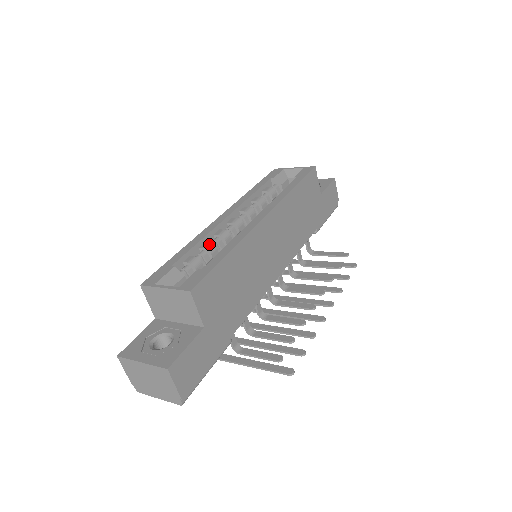
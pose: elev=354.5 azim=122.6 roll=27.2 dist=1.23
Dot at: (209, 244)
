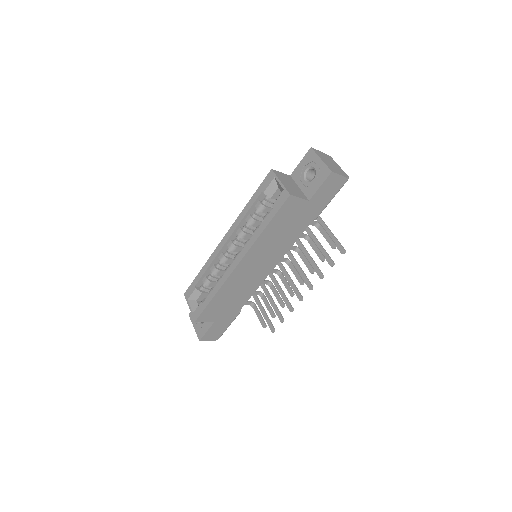
Dot at: (214, 269)
